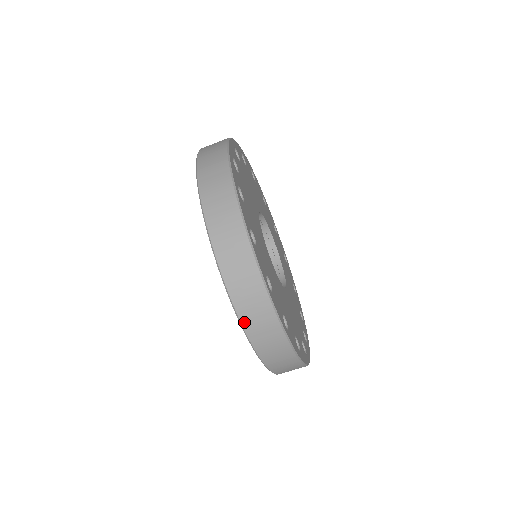
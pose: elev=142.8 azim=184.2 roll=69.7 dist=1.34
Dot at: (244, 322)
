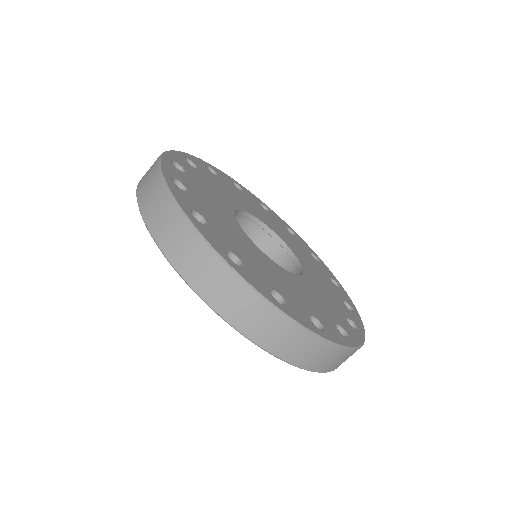
Dot at: (272, 350)
